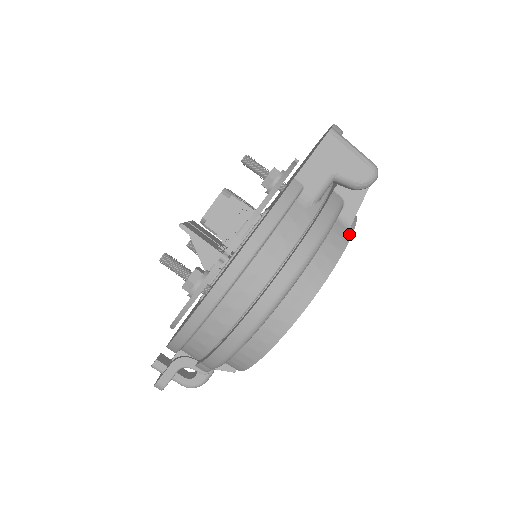
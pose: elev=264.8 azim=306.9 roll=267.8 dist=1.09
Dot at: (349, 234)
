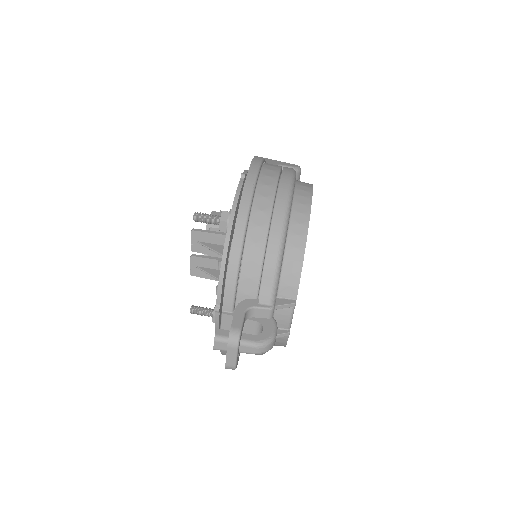
Dot at: occluded
